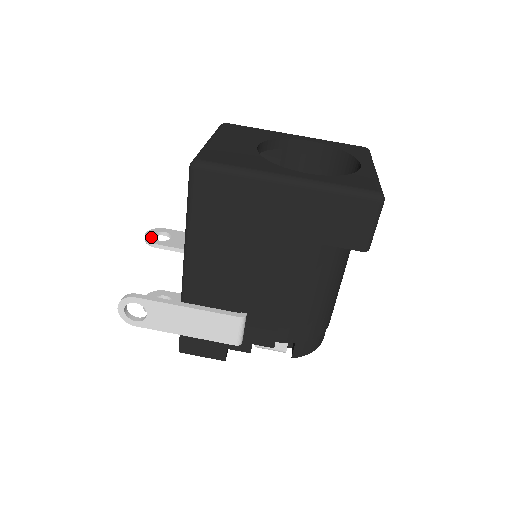
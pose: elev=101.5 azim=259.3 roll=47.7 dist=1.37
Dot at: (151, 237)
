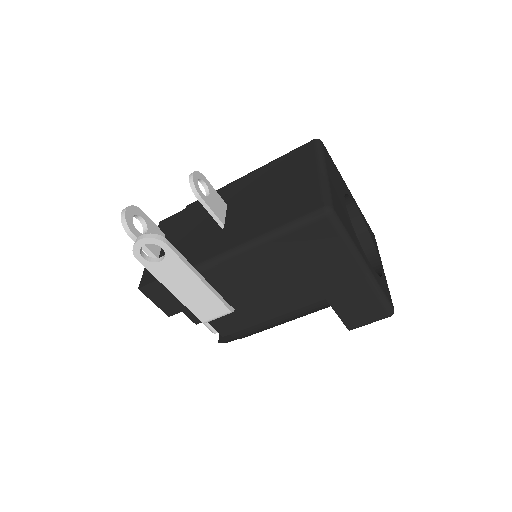
Dot at: (197, 183)
